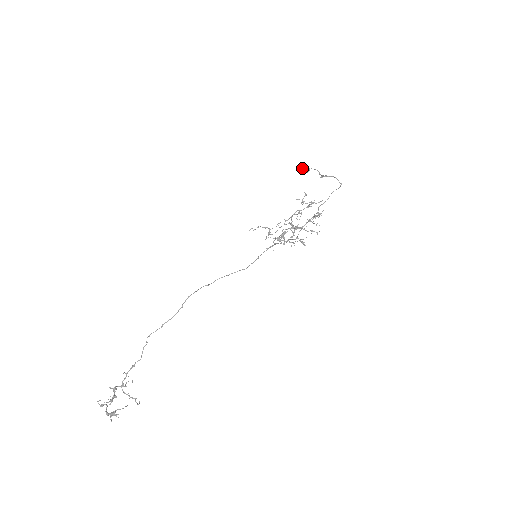
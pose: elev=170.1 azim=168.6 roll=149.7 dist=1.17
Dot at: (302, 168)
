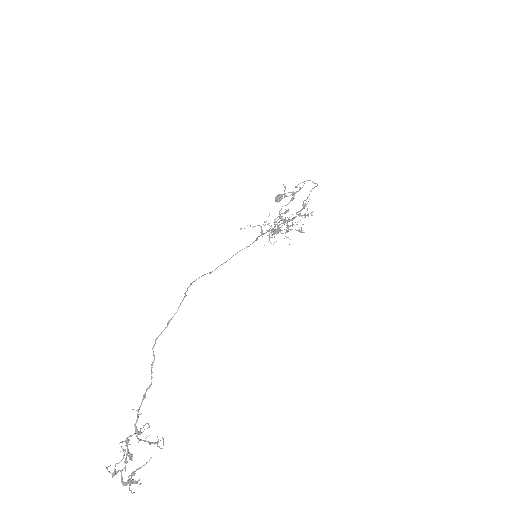
Dot at: (275, 197)
